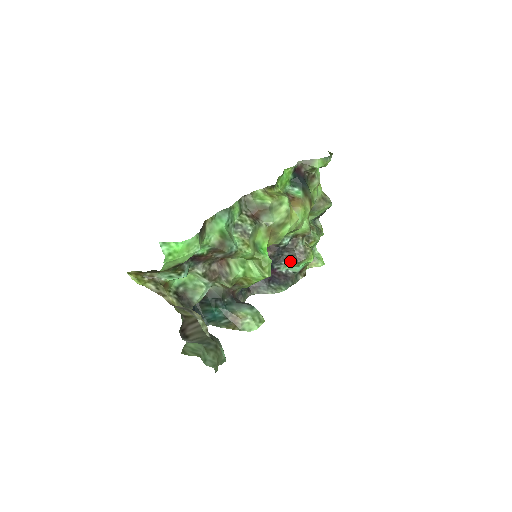
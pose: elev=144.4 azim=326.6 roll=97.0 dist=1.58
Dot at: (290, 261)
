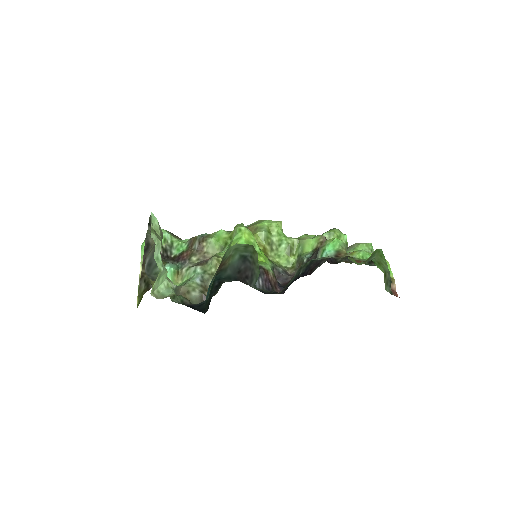
Dot at: (316, 258)
